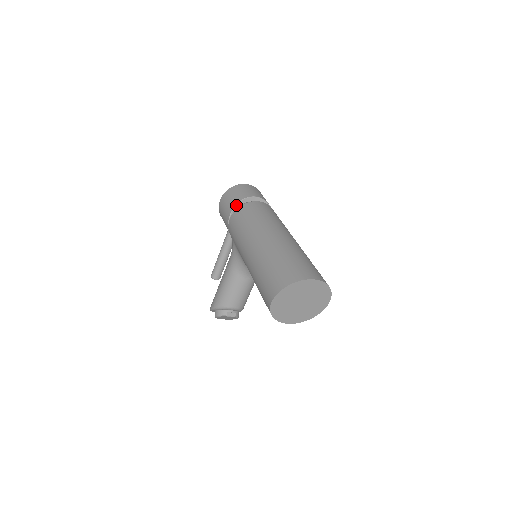
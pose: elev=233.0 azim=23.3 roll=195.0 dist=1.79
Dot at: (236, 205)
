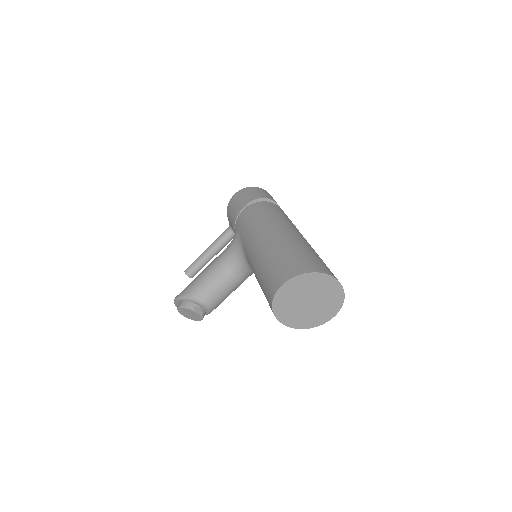
Dot at: (255, 200)
